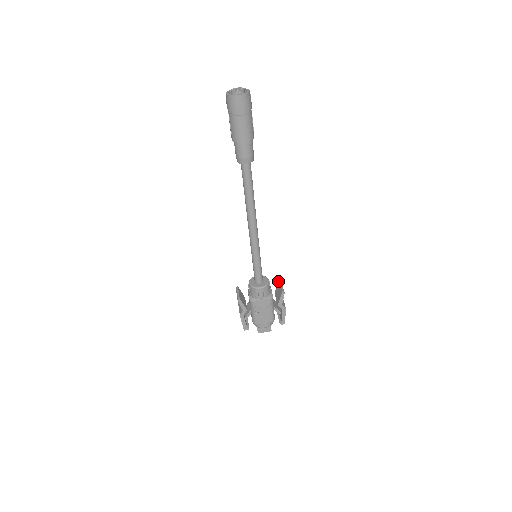
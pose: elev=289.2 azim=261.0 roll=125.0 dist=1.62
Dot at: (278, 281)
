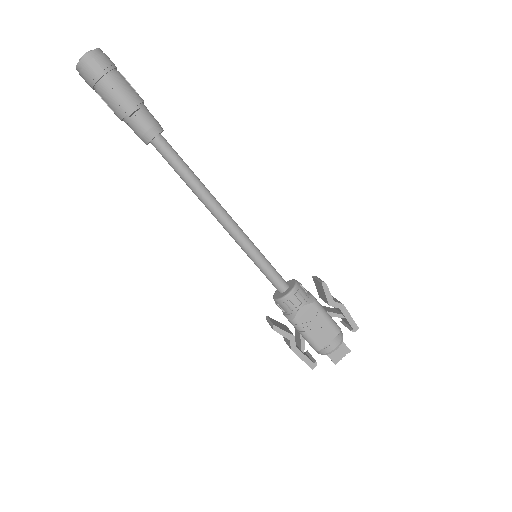
Dot at: occluded
